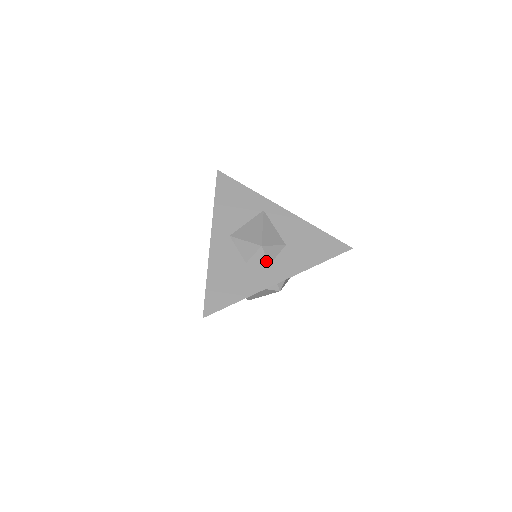
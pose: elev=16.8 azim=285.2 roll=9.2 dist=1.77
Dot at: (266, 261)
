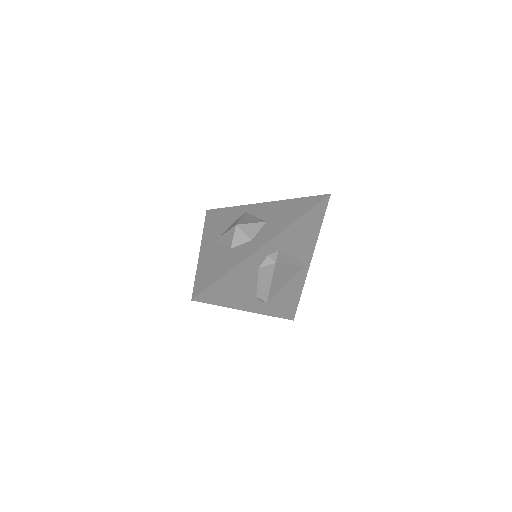
Dot at: (247, 238)
